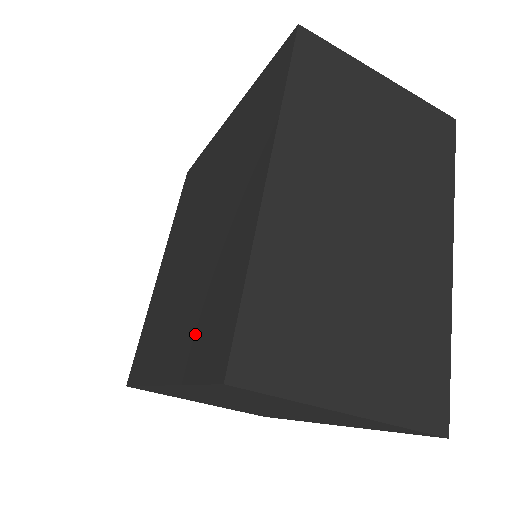
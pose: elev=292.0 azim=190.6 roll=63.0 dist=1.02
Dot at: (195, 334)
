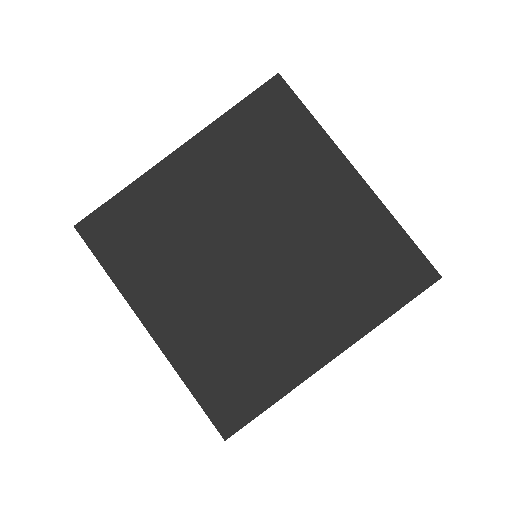
Dot at: (211, 361)
